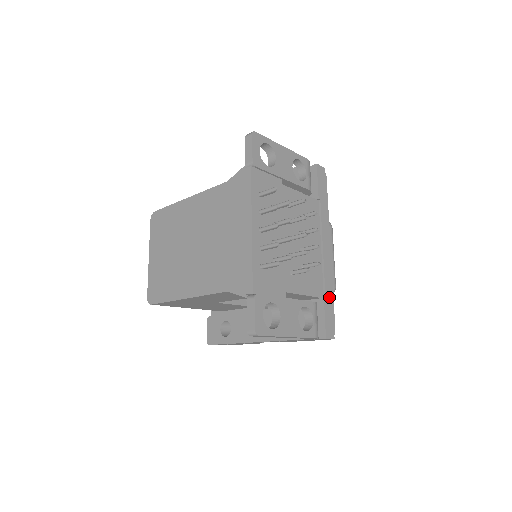
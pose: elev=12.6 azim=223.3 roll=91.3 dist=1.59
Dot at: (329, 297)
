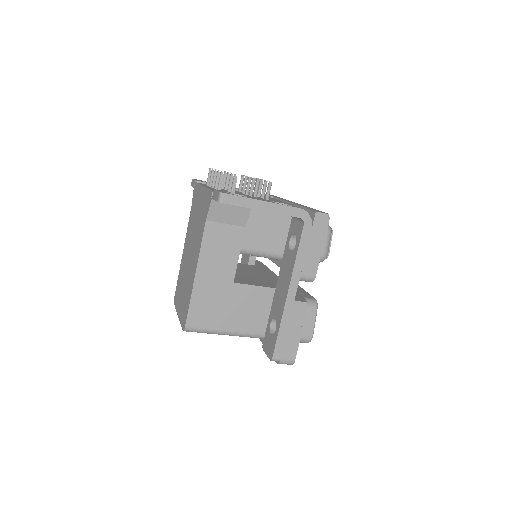
Dot at: occluded
